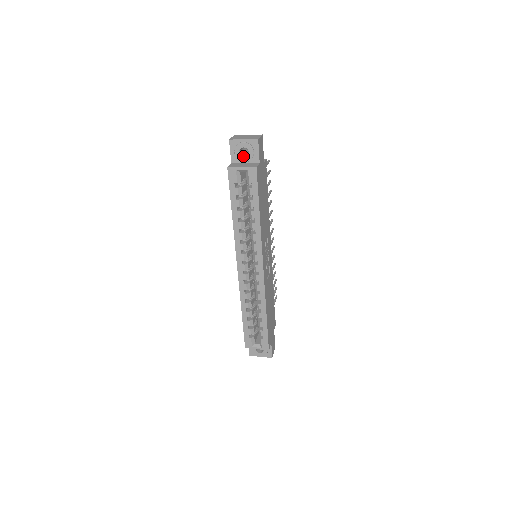
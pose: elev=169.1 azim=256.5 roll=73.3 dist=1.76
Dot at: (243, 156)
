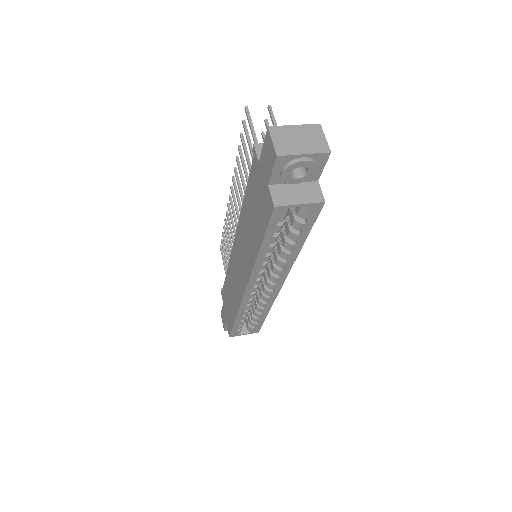
Dot at: (294, 175)
